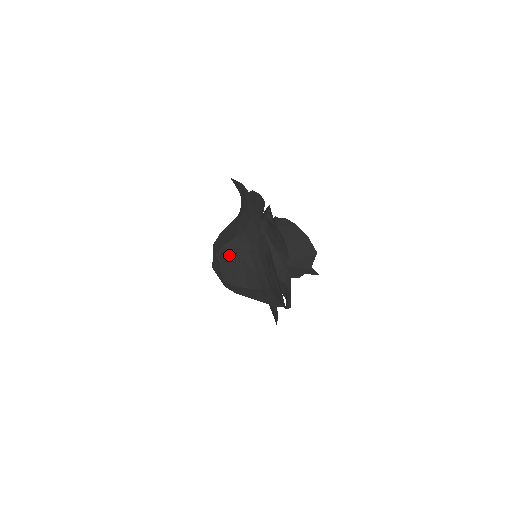
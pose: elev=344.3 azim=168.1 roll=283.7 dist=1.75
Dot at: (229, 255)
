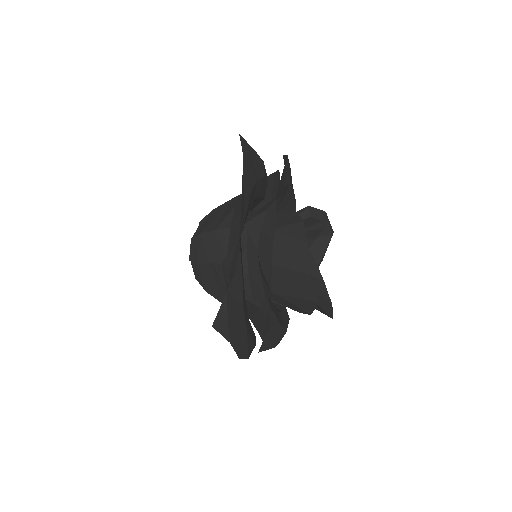
Dot at: (200, 251)
